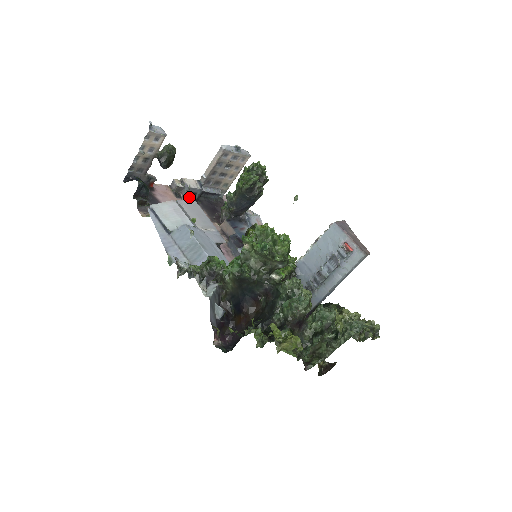
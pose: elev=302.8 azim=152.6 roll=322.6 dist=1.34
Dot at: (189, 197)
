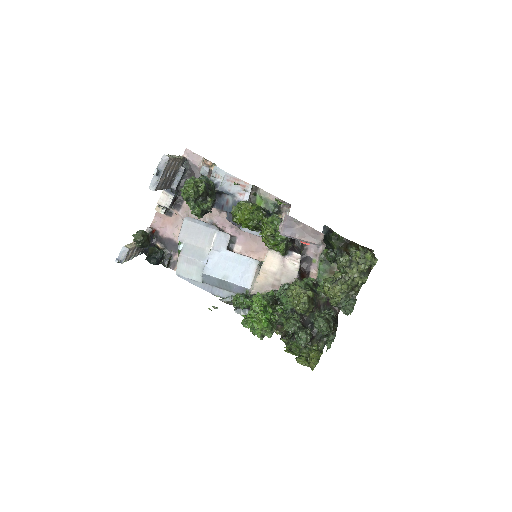
Dot at: (175, 204)
